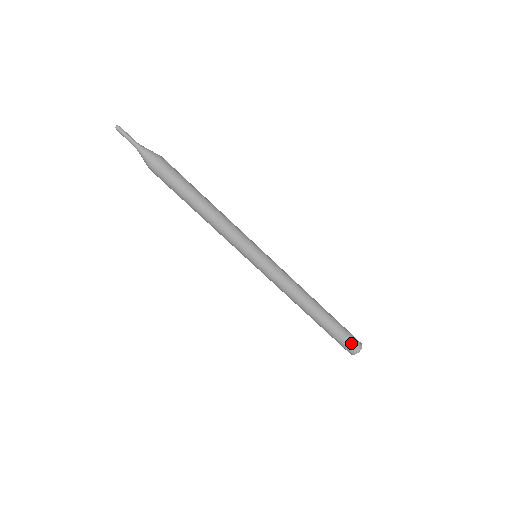
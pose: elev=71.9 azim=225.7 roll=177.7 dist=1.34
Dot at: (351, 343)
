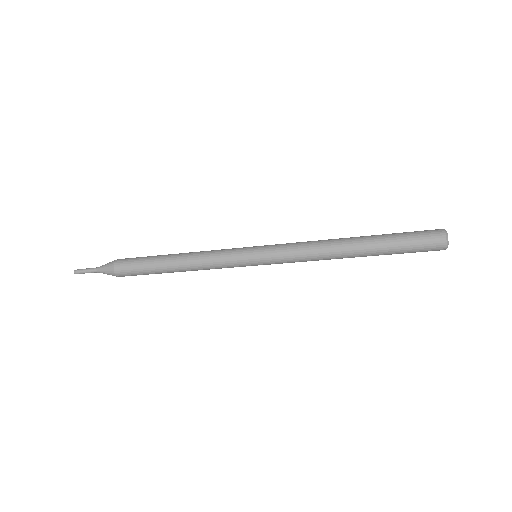
Dot at: (427, 251)
